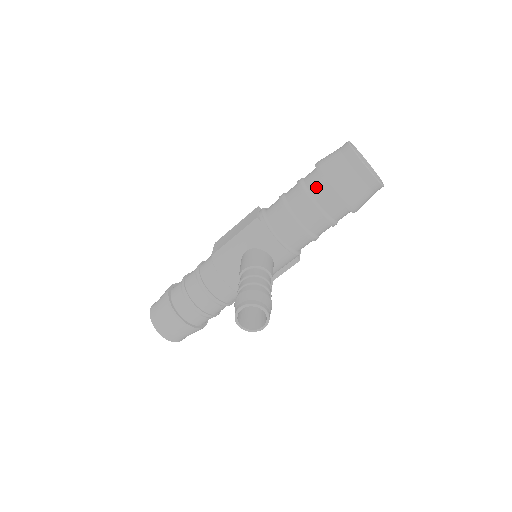
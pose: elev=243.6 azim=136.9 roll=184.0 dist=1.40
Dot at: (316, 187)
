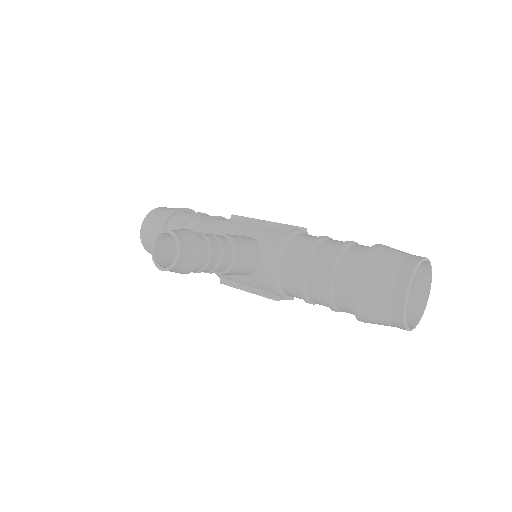
Dot at: (354, 254)
